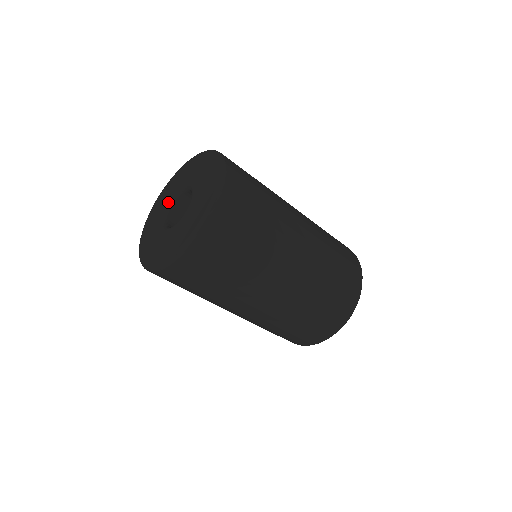
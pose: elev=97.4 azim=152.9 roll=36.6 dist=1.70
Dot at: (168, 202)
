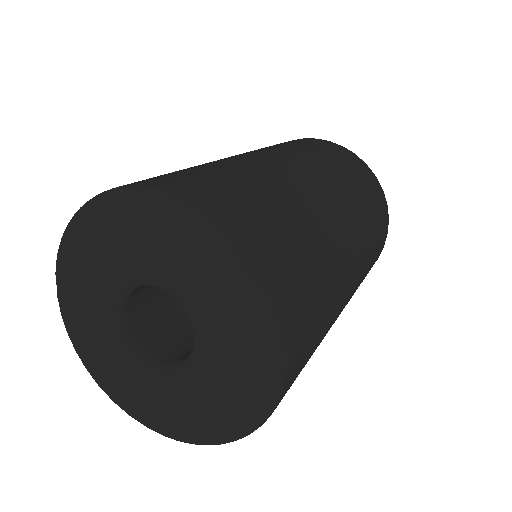
Dot at: (118, 341)
